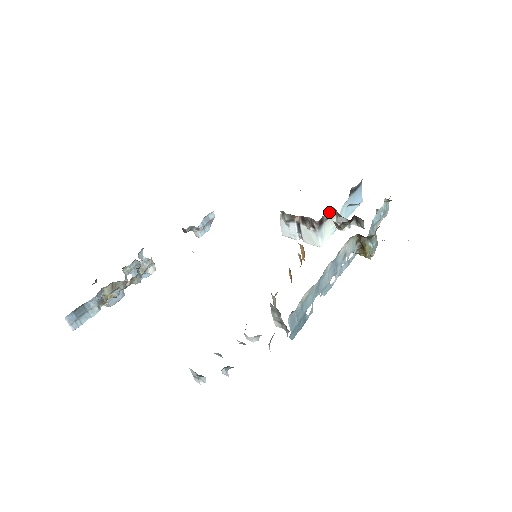
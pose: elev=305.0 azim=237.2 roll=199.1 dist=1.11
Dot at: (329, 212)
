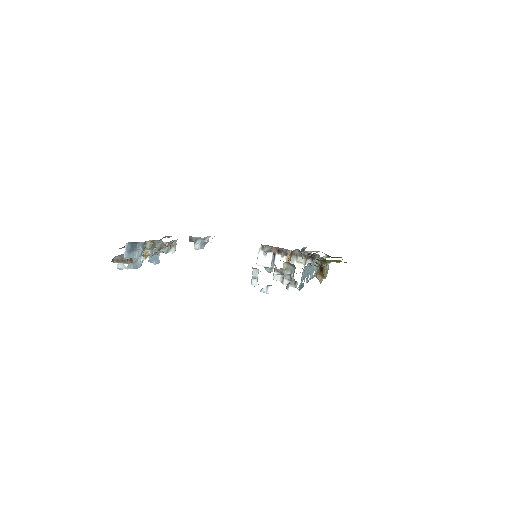
Dot at: (294, 252)
